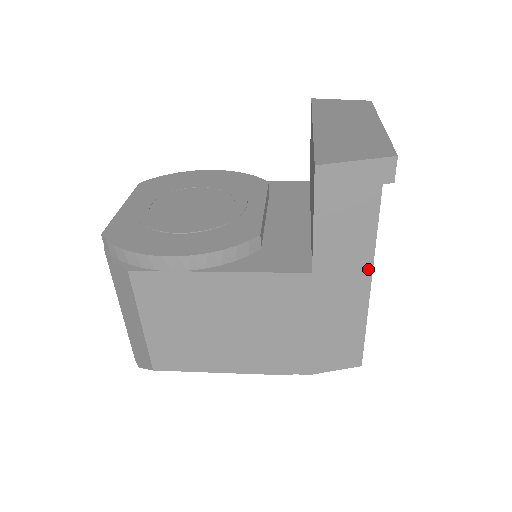
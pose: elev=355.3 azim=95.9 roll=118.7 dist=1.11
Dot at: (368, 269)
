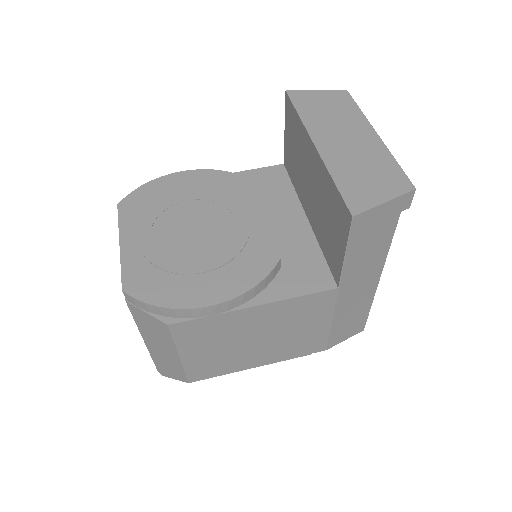
Dot at: (379, 270)
